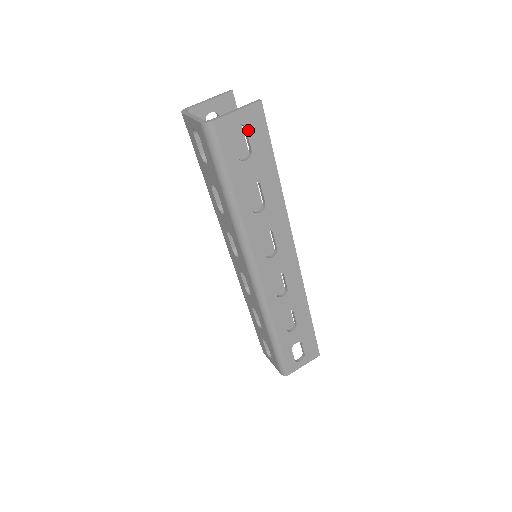
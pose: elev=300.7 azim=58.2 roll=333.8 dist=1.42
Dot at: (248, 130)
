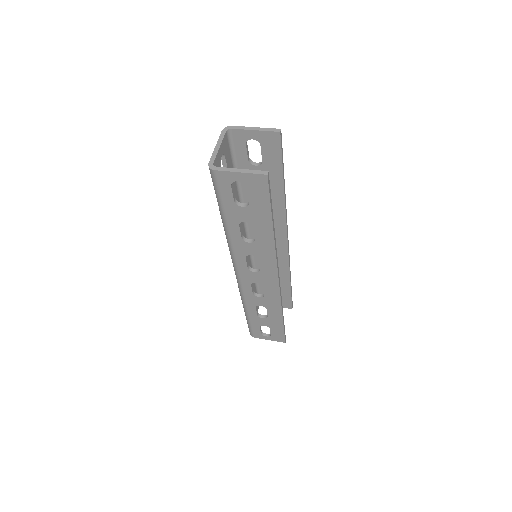
Dot at: (249, 189)
